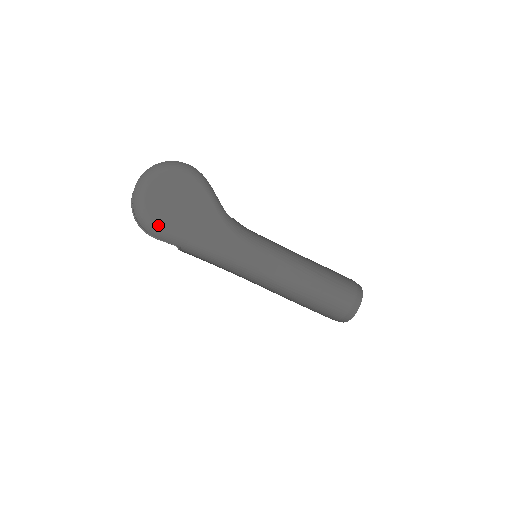
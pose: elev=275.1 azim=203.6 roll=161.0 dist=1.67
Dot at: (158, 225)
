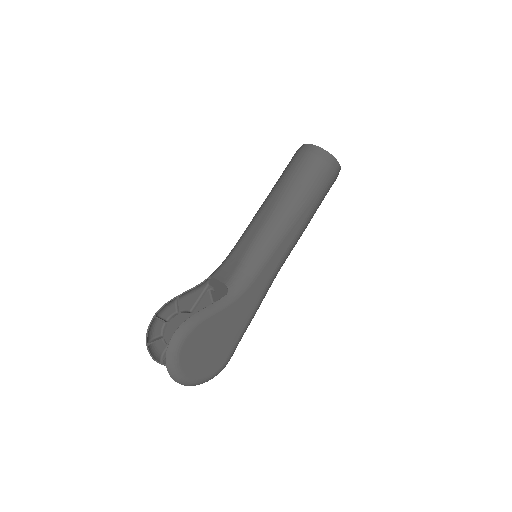
Dot at: (222, 365)
